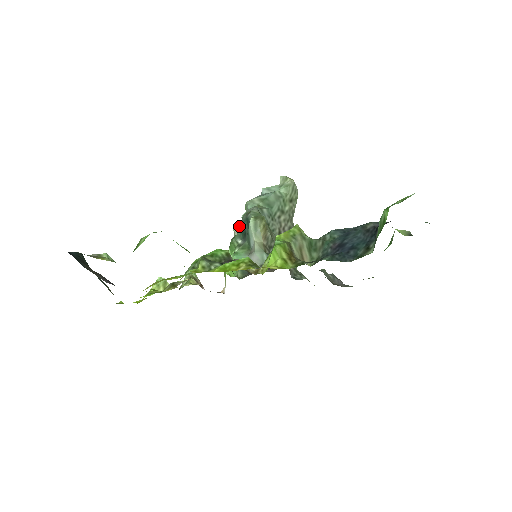
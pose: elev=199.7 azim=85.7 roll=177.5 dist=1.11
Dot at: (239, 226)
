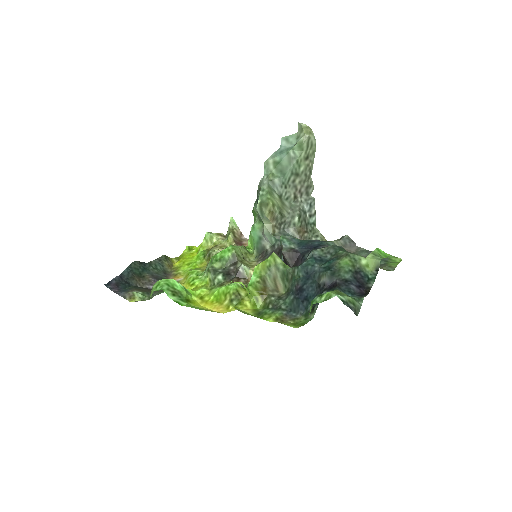
Dot at: occluded
